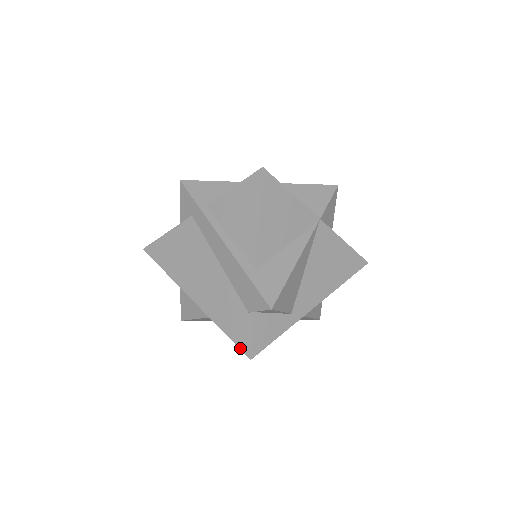
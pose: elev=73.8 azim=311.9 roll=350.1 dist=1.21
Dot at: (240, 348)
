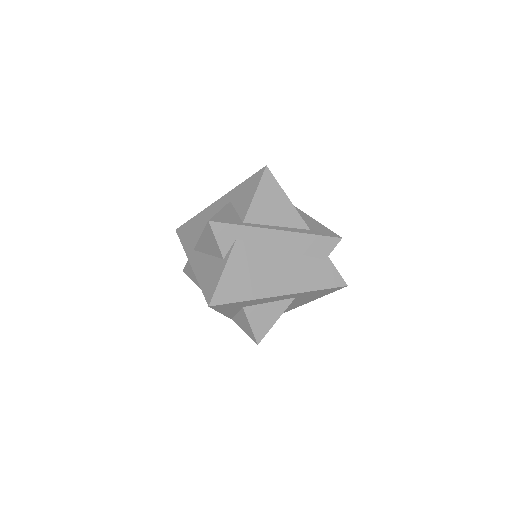
Dot at: (337, 287)
